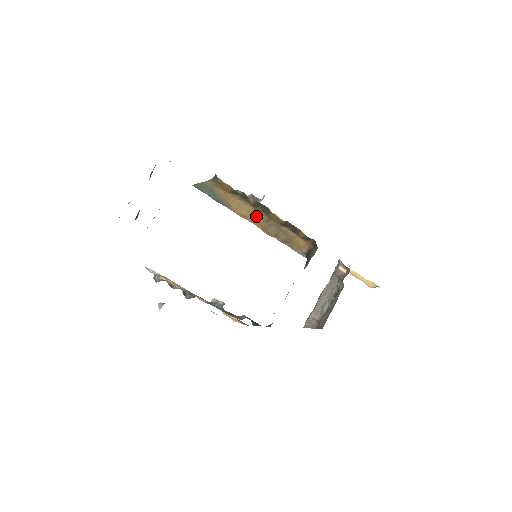
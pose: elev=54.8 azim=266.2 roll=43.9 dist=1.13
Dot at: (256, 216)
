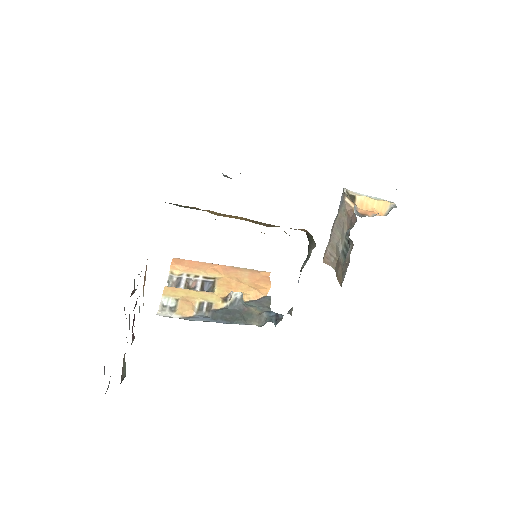
Dot at: (241, 218)
